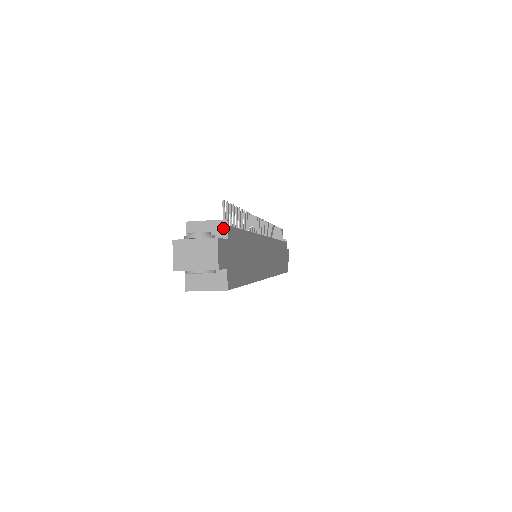
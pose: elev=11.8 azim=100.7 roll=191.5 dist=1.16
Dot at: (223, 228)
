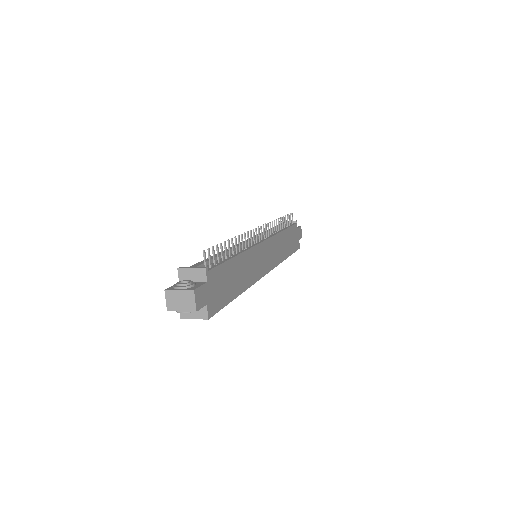
Dot at: (203, 274)
